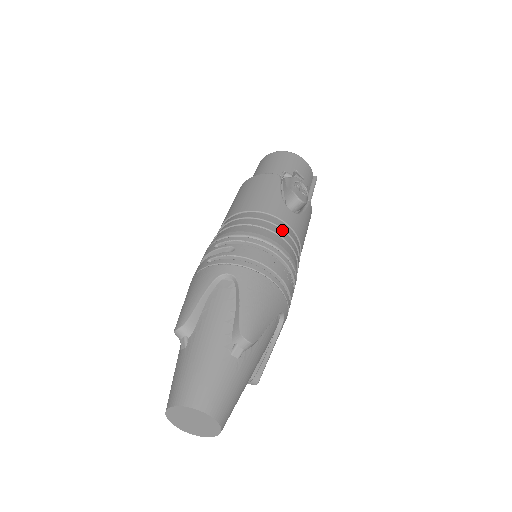
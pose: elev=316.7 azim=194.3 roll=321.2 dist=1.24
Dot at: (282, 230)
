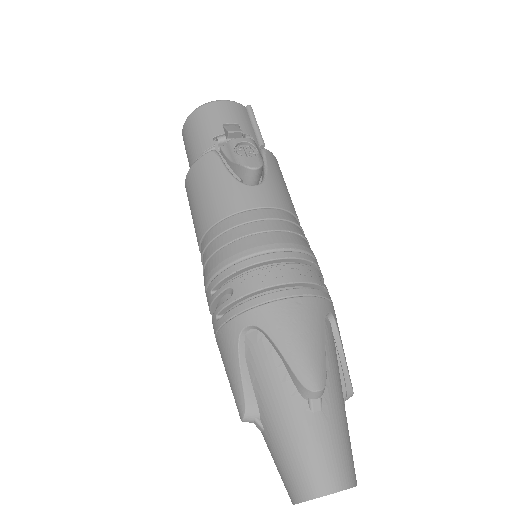
Dot at: (262, 221)
